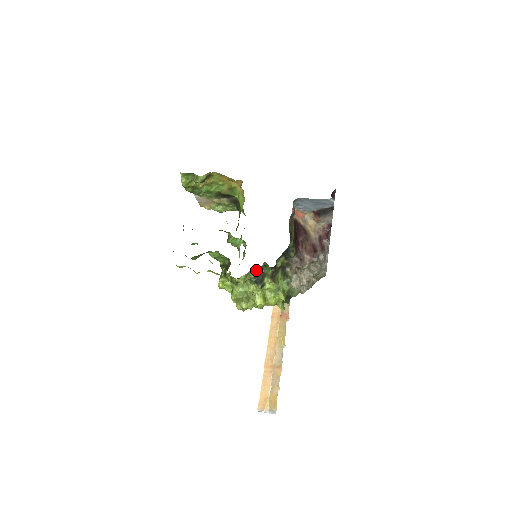
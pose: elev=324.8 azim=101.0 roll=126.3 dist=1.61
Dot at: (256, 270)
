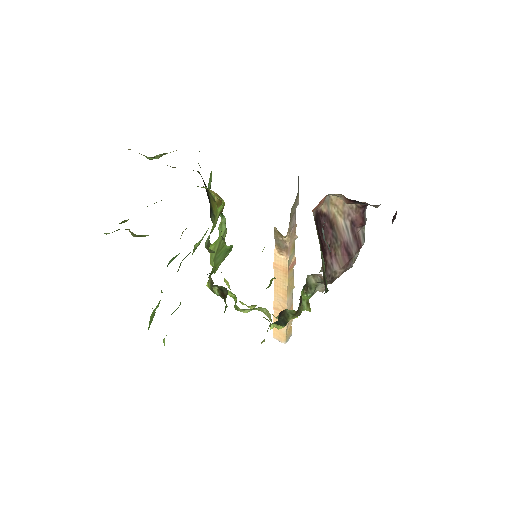
Dot at: occluded
